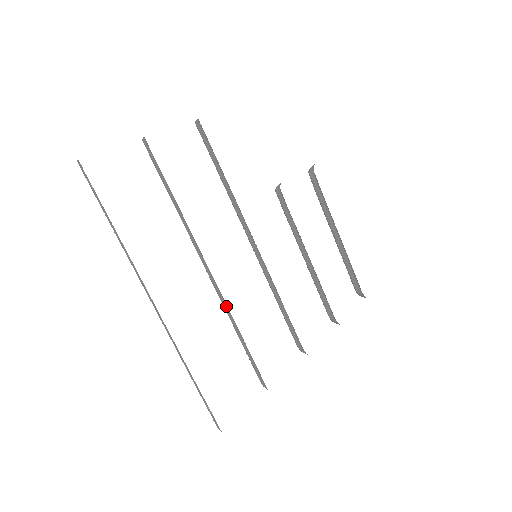
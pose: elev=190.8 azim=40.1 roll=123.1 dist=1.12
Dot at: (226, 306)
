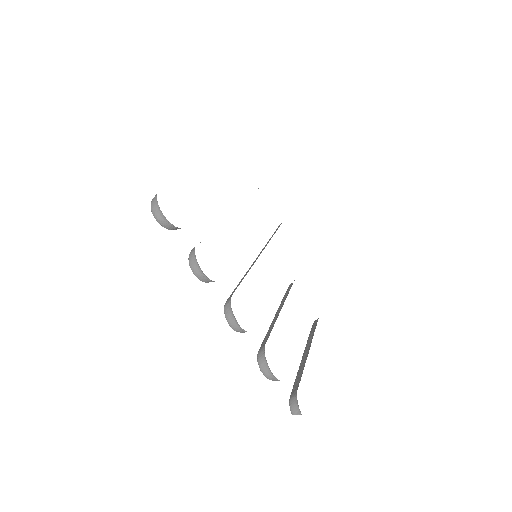
Dot at: occluded
